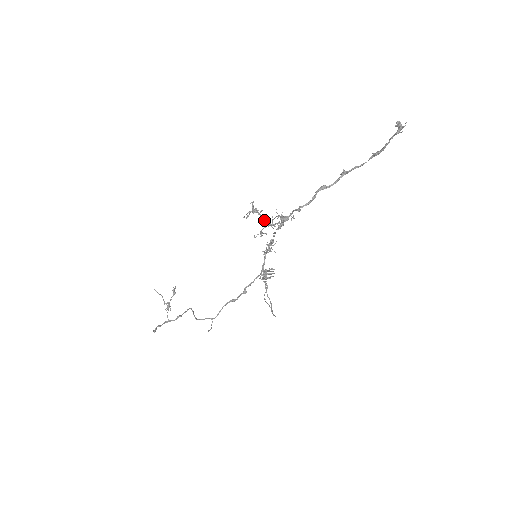
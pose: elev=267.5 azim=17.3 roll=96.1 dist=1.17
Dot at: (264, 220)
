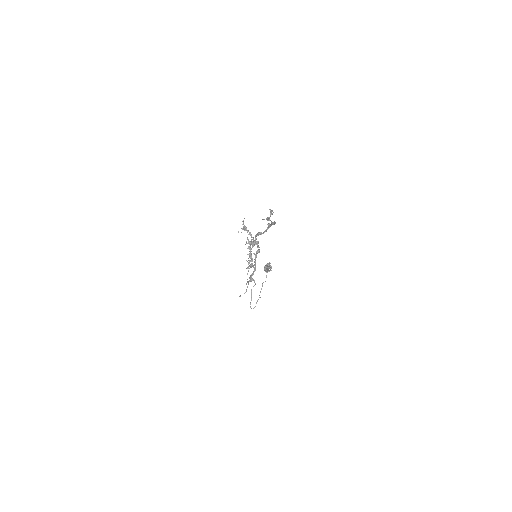
Dot at: (251, 235)
